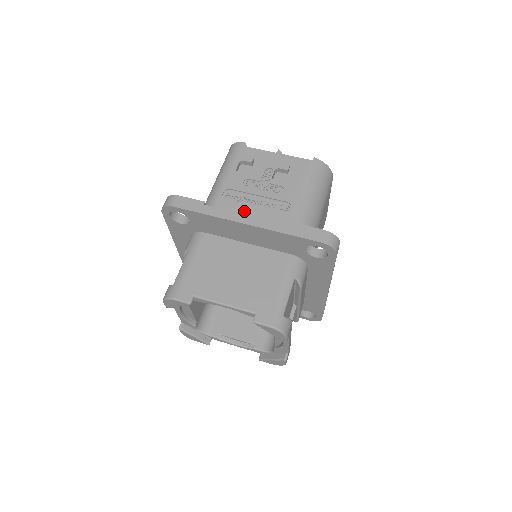
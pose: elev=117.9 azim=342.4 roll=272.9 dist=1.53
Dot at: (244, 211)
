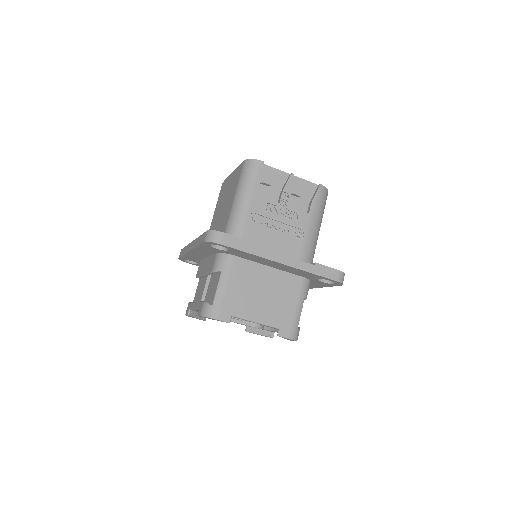
Dot at: (268, 237)
